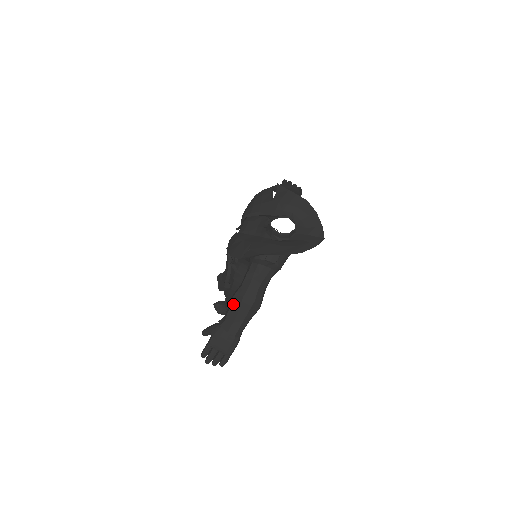
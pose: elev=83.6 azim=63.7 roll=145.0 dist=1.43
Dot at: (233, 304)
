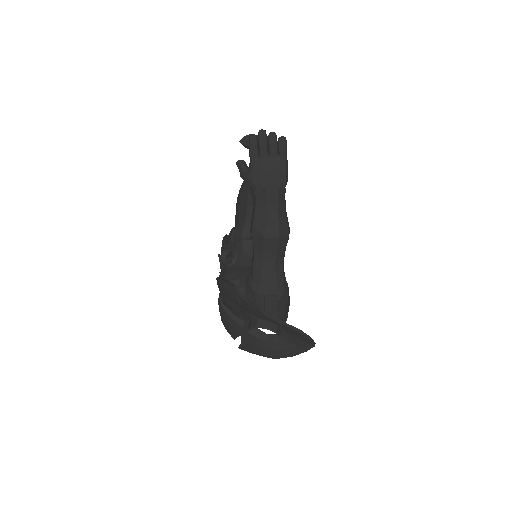
Dot at: occluded
